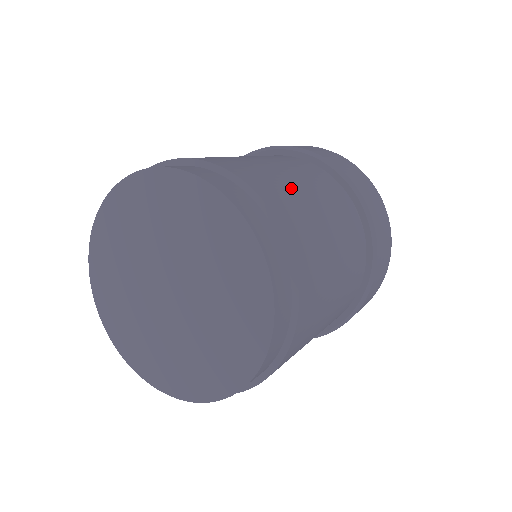
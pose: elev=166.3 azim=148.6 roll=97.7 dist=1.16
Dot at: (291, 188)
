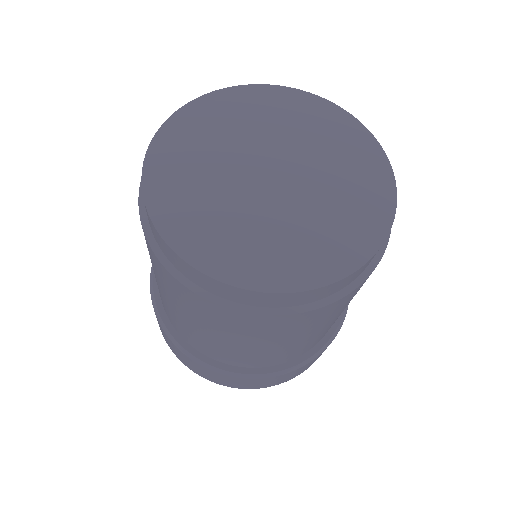
Dot at: occluded
